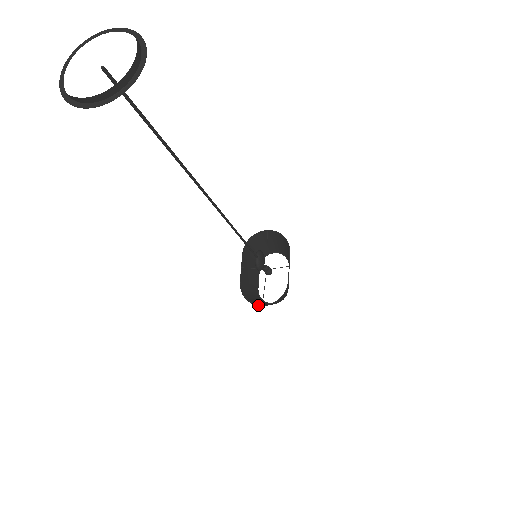
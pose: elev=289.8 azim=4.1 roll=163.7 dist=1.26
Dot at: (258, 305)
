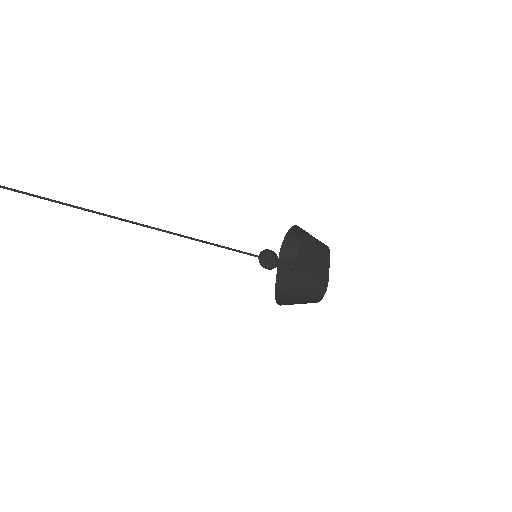
Dot at: occluded
